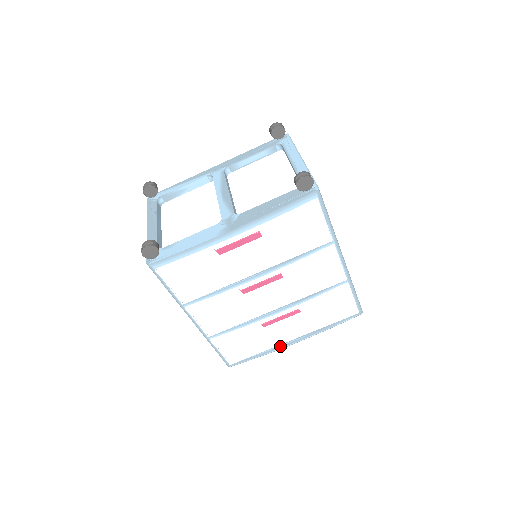
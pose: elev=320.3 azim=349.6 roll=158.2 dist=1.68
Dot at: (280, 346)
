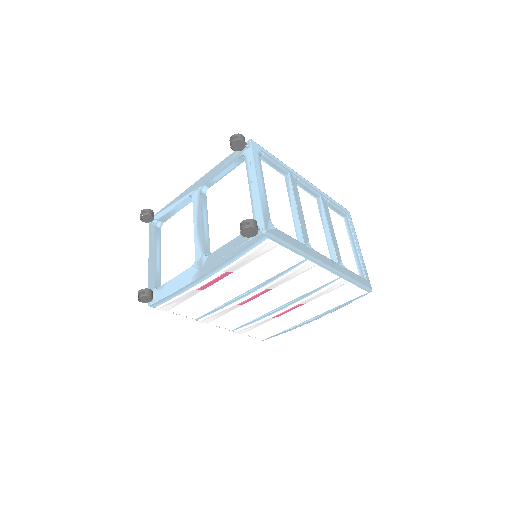
Dot at: (300, 324)
